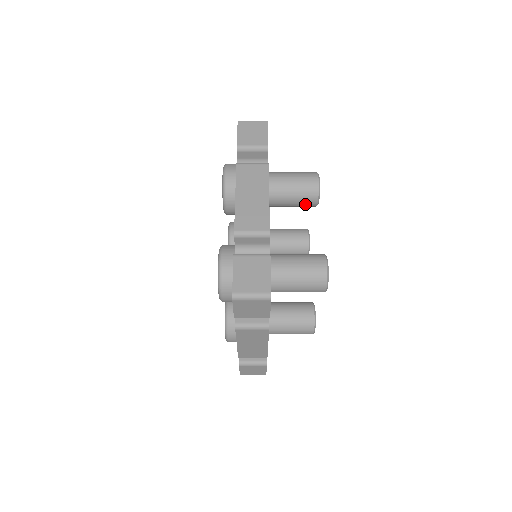
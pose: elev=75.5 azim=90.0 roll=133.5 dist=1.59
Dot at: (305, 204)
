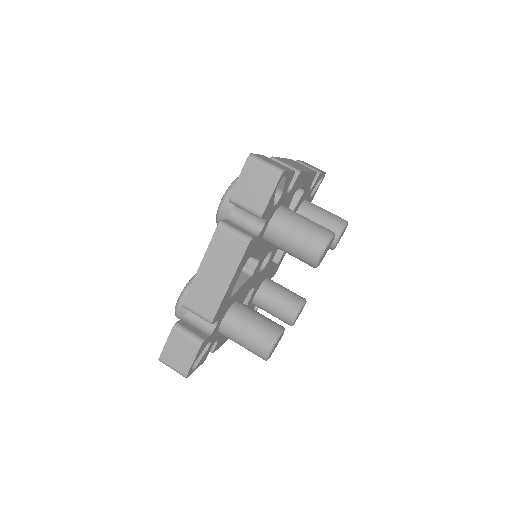
Dot at: occluded
